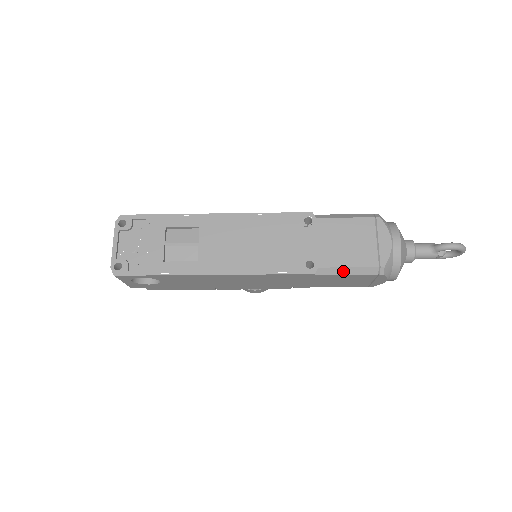
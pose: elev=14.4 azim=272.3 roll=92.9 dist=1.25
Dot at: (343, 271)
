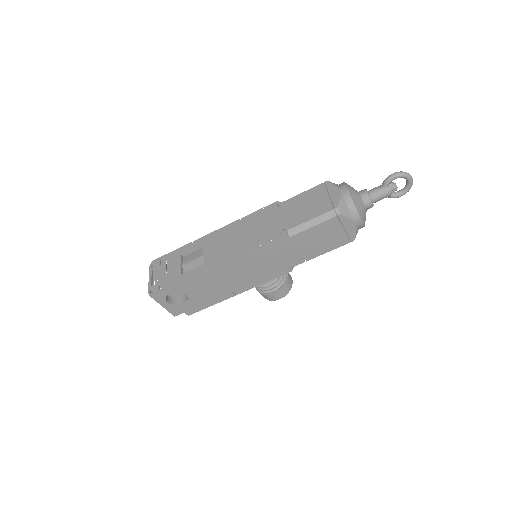
Dot at: (308, 225)
